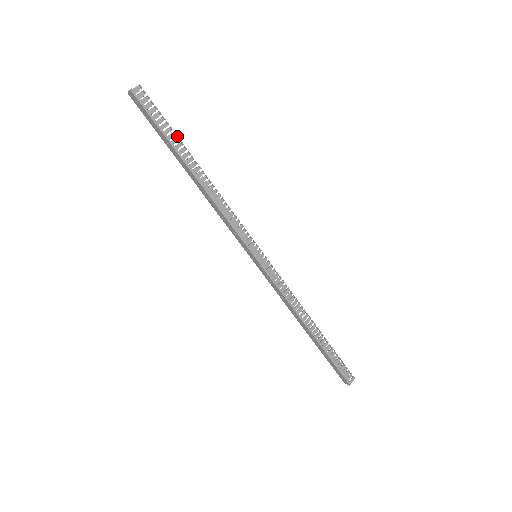
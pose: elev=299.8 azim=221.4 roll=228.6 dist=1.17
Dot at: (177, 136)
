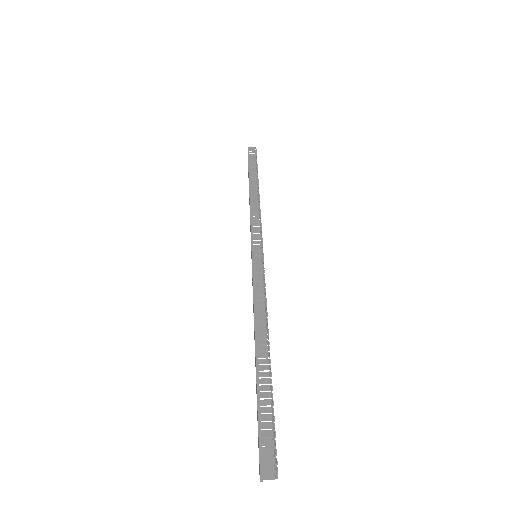
Dot at: occluded
